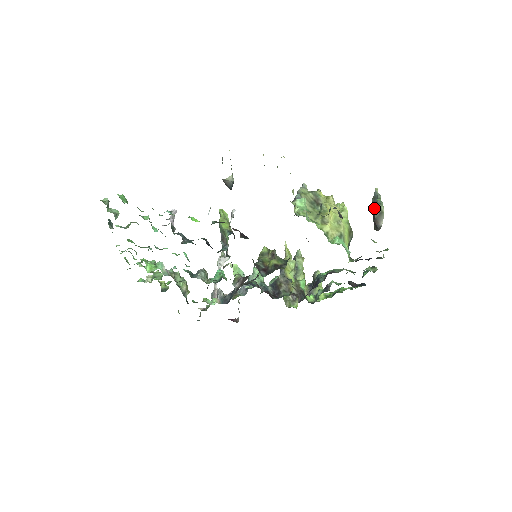
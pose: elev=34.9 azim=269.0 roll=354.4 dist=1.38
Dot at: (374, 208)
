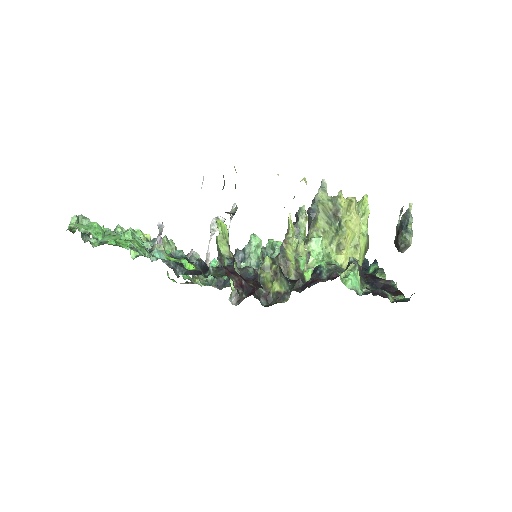
Dot at: (401, 237)
